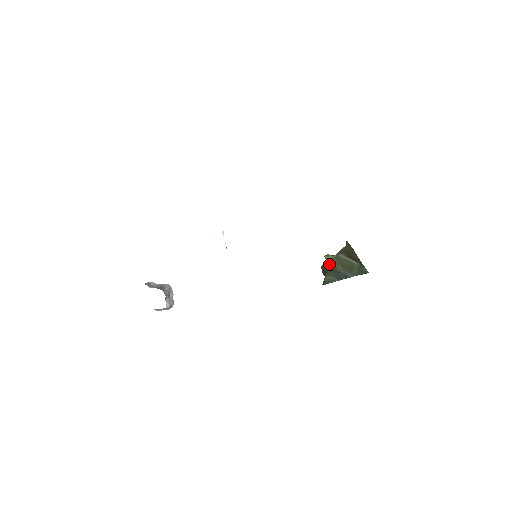
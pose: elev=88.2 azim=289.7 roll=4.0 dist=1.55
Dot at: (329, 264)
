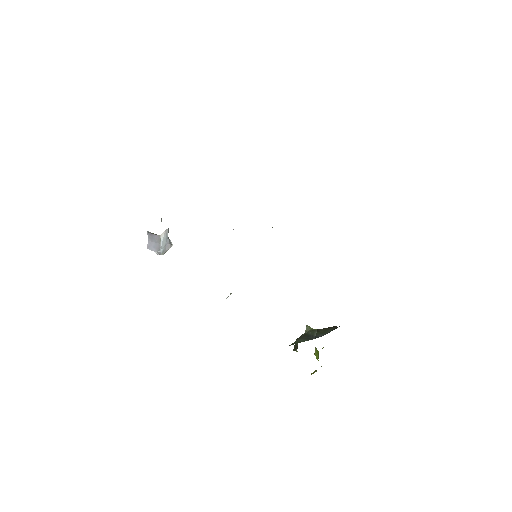
Dot at: (306, 332)
